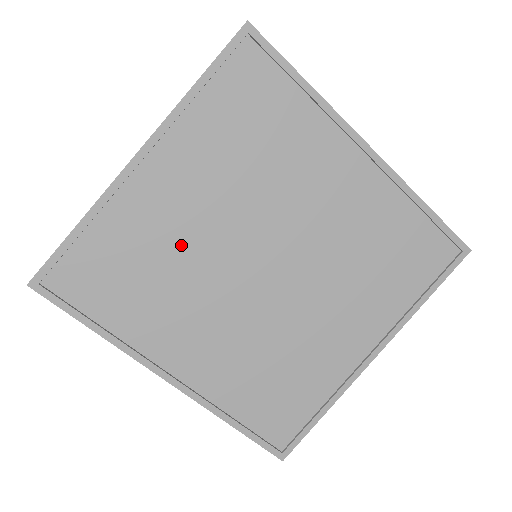
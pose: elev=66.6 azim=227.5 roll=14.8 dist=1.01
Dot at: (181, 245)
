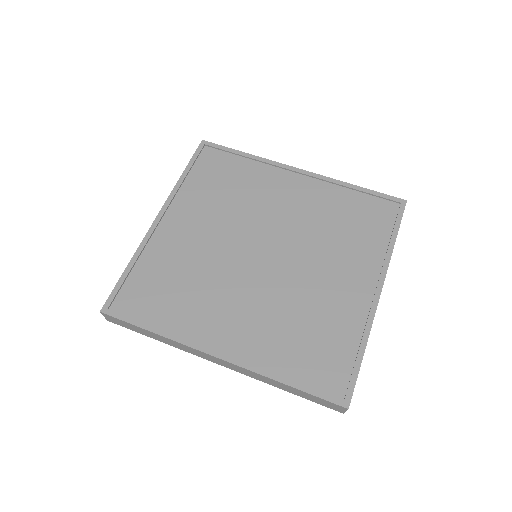
Dot at: (200, 259)
